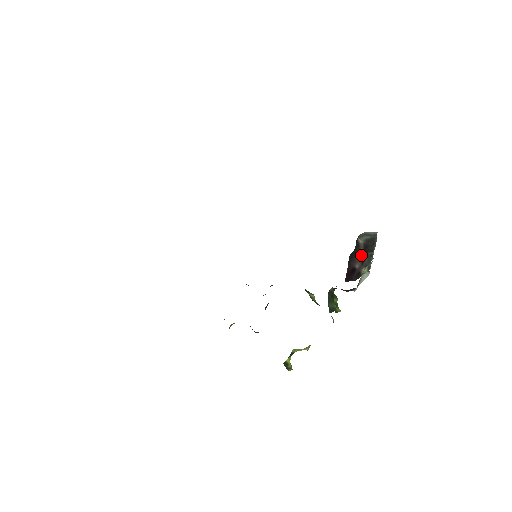
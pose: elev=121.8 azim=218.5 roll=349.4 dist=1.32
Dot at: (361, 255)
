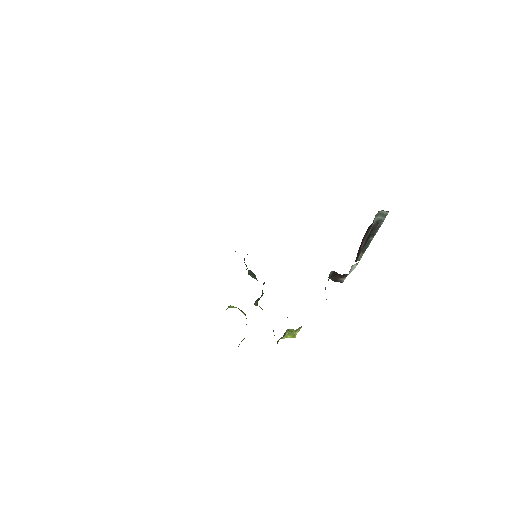
Dot at: (367, 237)
